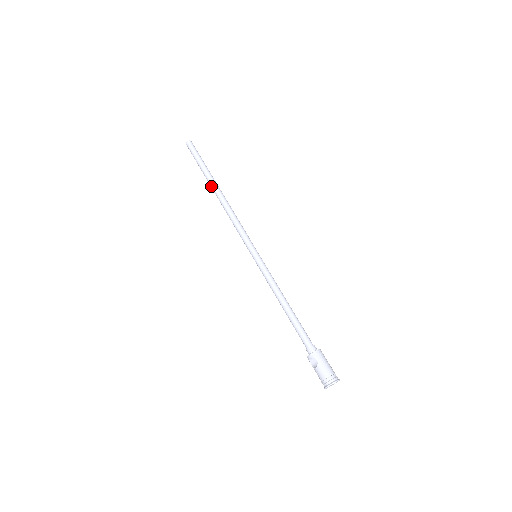
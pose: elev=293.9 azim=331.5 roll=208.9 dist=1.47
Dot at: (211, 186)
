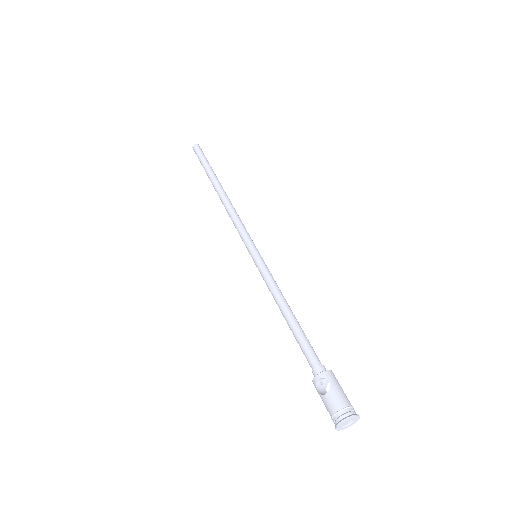
Dot at: (214, 183)
